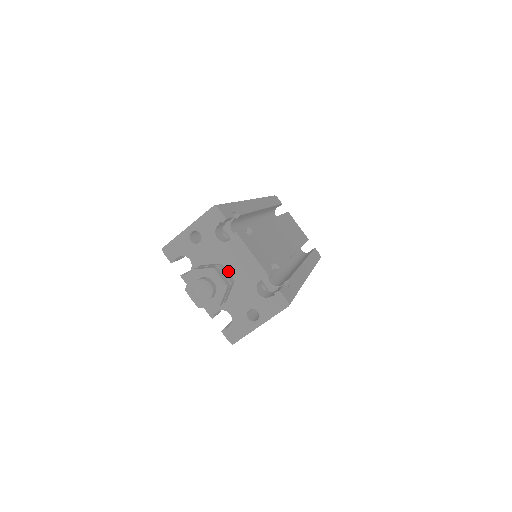
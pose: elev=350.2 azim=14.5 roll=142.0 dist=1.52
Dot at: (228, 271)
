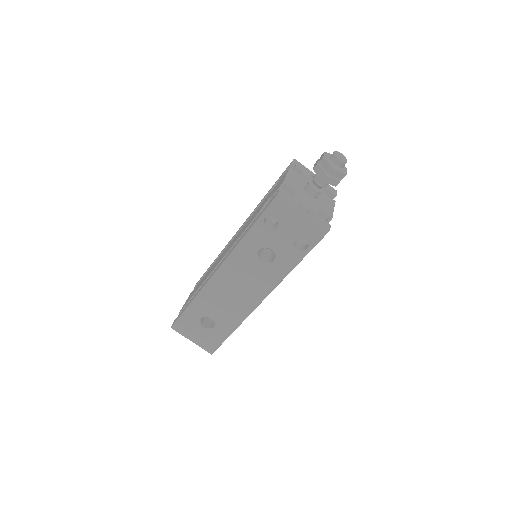
Dot at: (320, 192)
